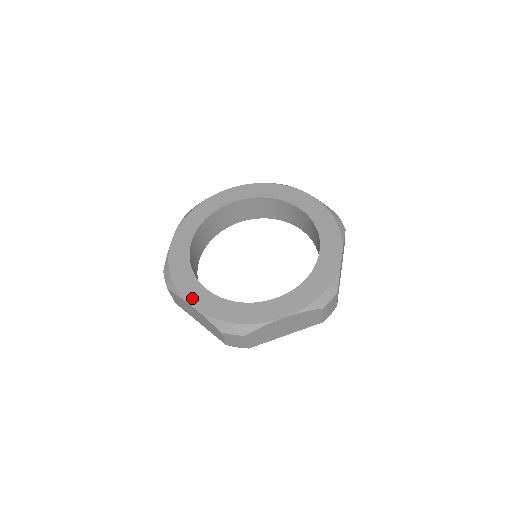
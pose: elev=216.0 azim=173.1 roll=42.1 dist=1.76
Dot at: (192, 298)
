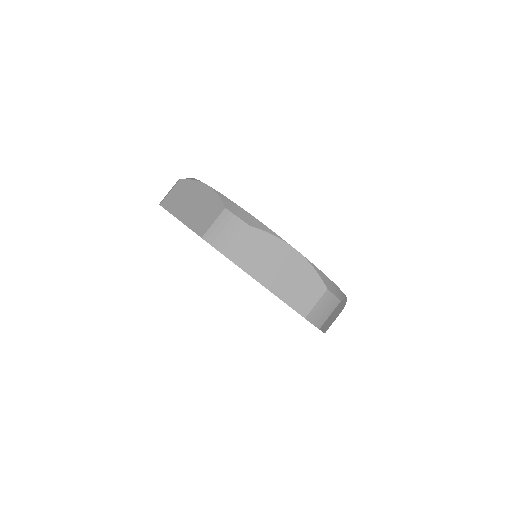
Dot at: occluded
